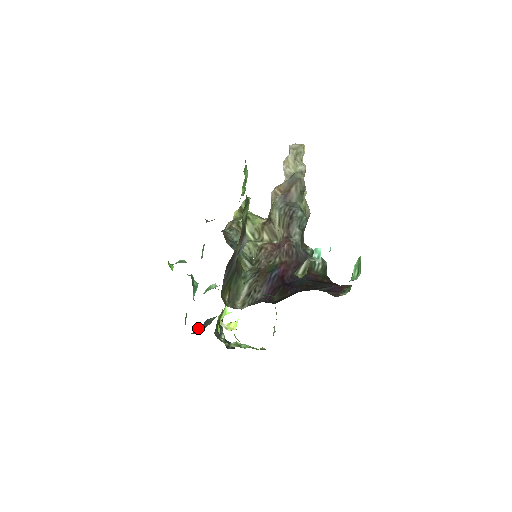
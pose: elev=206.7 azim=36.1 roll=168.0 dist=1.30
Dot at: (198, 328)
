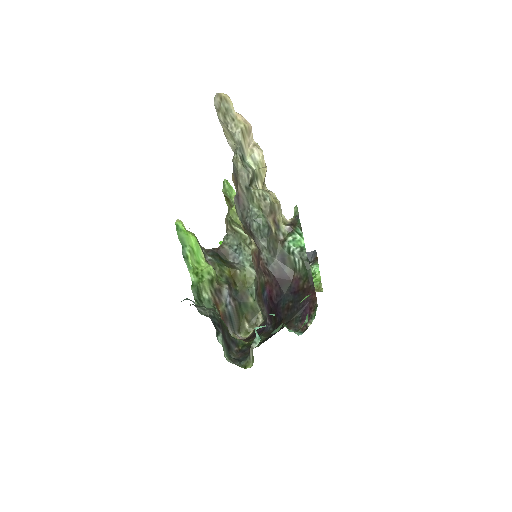
Dot at: occluded
